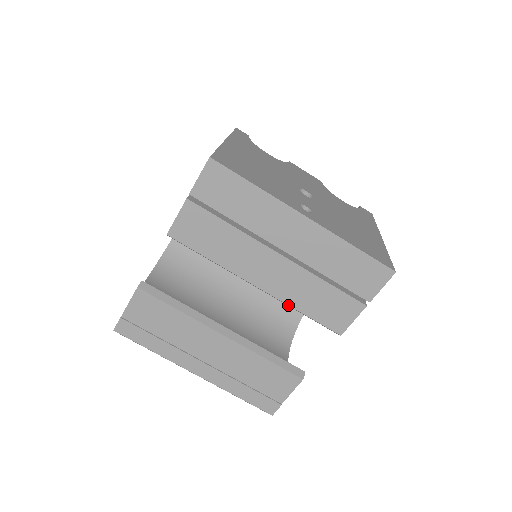
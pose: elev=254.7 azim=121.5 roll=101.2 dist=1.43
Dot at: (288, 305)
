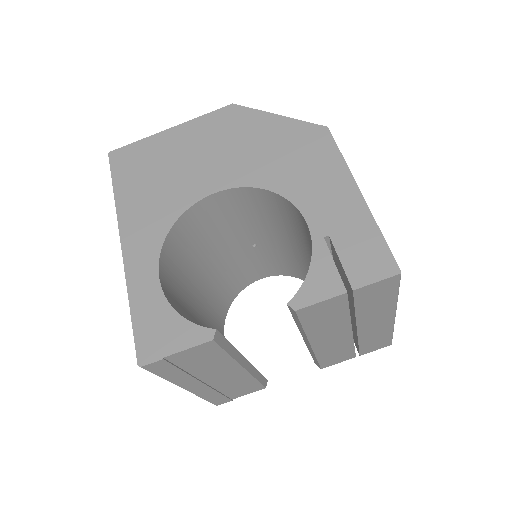
Dot at: (315, 355)
